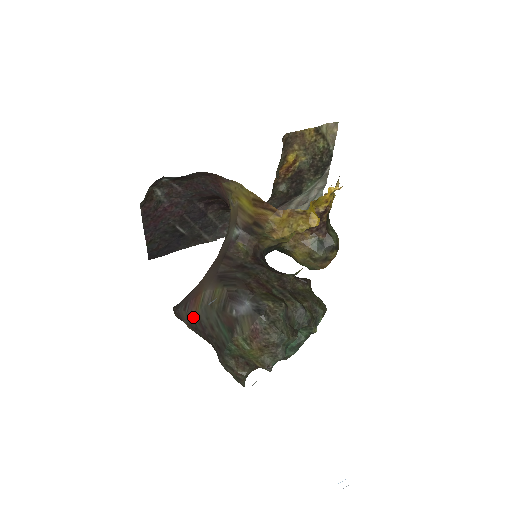
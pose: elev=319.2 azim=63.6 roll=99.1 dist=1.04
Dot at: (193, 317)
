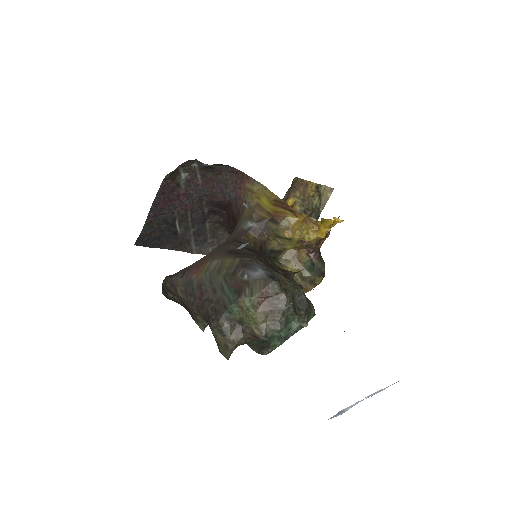
Dot at: (192, 282)
